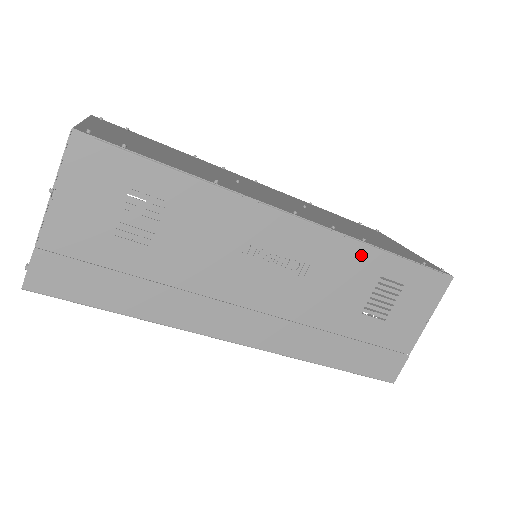
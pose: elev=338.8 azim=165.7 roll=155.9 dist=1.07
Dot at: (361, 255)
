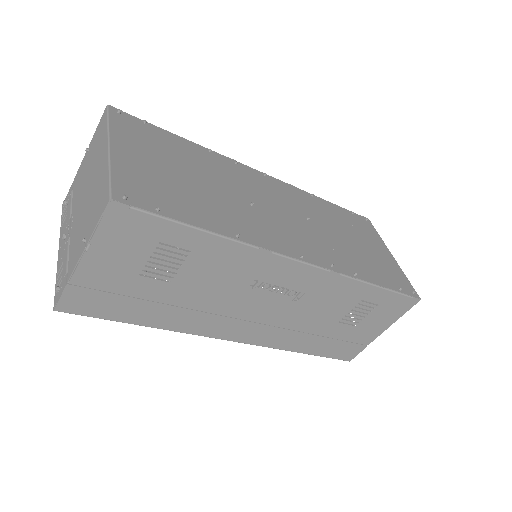
Dot at: (350, 287)
